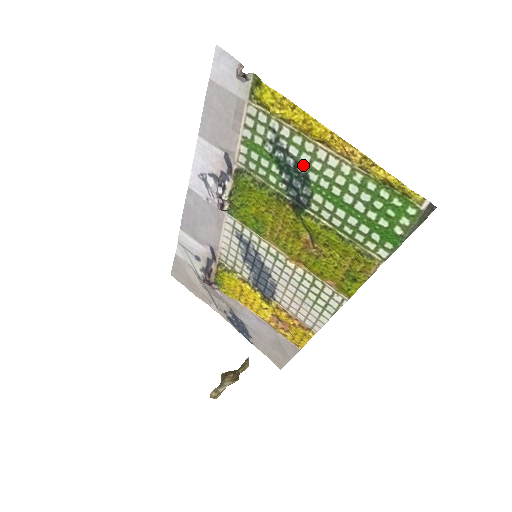
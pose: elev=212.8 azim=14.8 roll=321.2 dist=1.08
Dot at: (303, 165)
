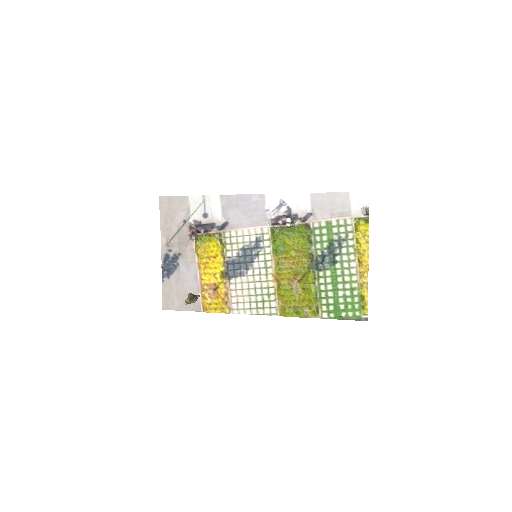
Dot at: (340, 258)
